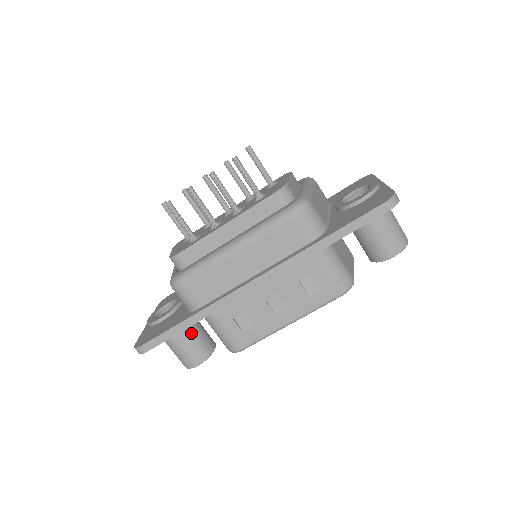
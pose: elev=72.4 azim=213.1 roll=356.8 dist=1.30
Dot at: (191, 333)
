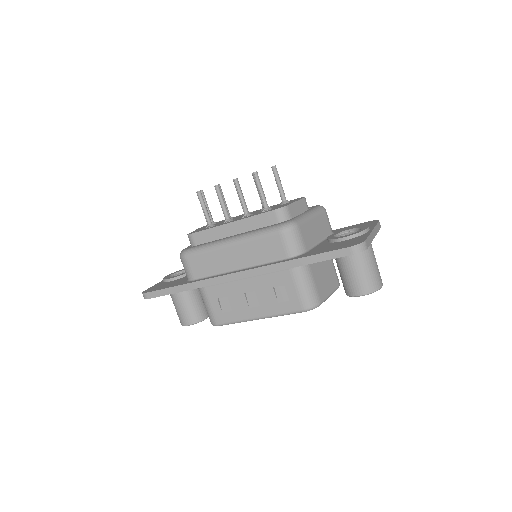
Dot at: (191, 298)
